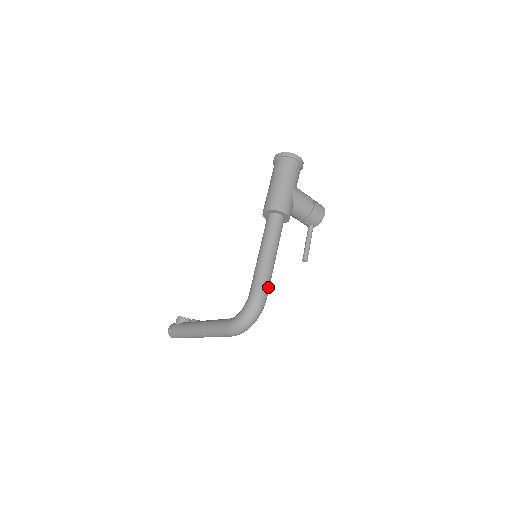
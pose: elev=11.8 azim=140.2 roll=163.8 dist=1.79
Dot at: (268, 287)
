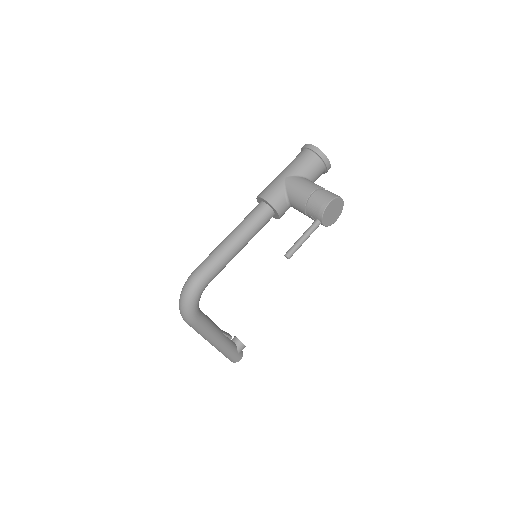
Dot at: (208, 267)
